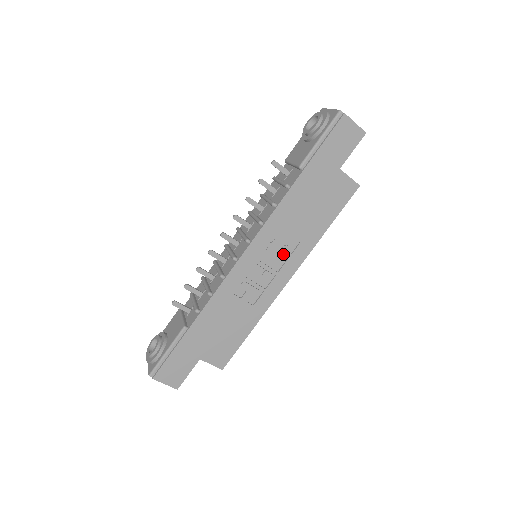
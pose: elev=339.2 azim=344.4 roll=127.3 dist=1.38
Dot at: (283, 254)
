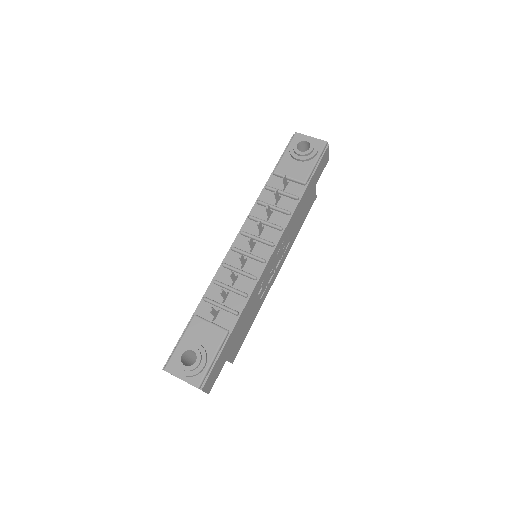
Dot at: (281, 253)
